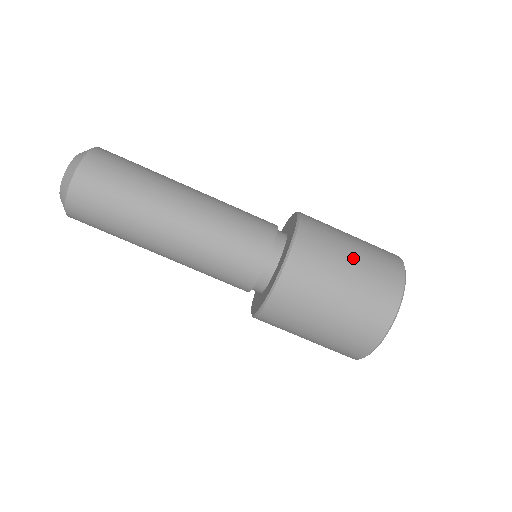
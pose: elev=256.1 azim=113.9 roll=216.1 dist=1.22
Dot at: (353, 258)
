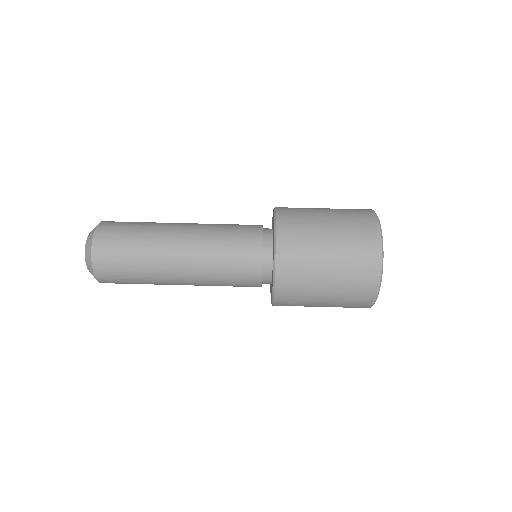
Dot at: occluded
